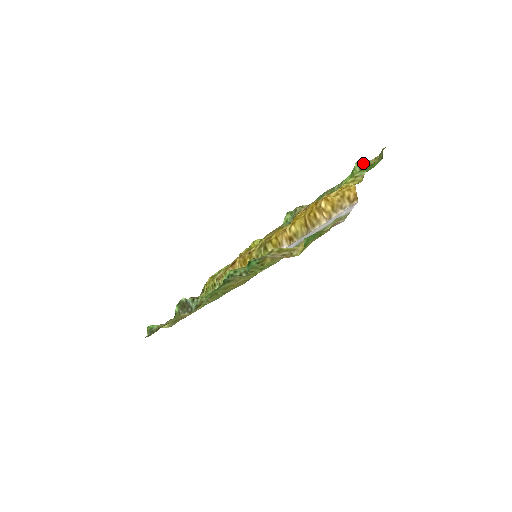
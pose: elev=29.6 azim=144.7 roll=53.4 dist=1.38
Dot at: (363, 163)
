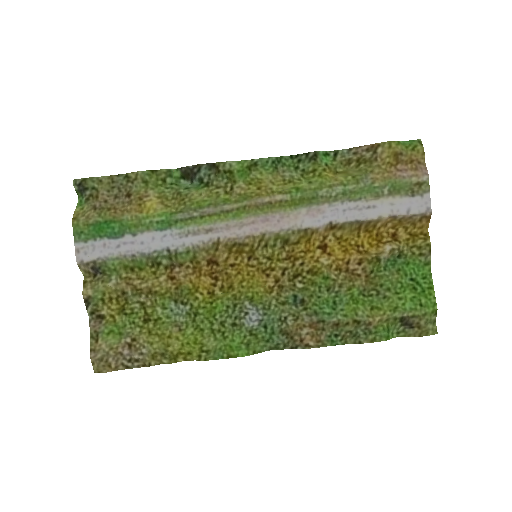
Dot at: (405, 331)
